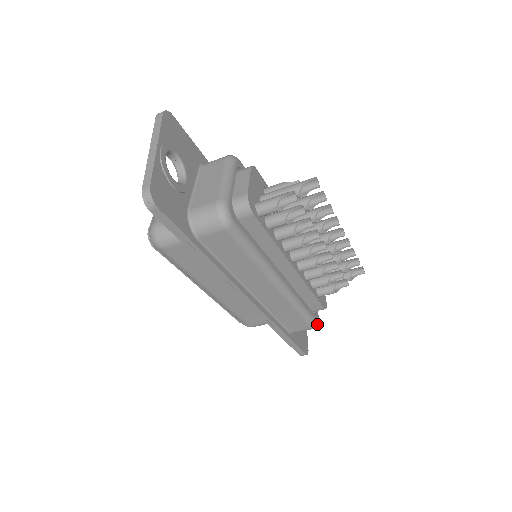
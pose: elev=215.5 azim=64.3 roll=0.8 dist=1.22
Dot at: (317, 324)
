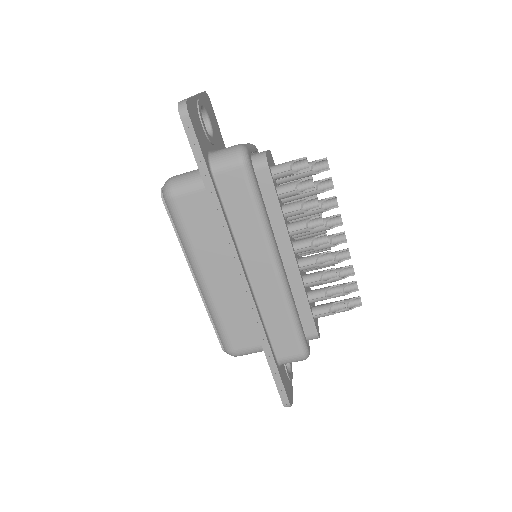
Dot at: (308, 353)
